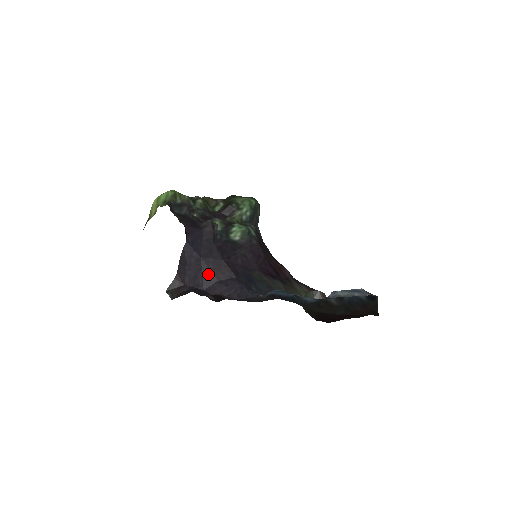
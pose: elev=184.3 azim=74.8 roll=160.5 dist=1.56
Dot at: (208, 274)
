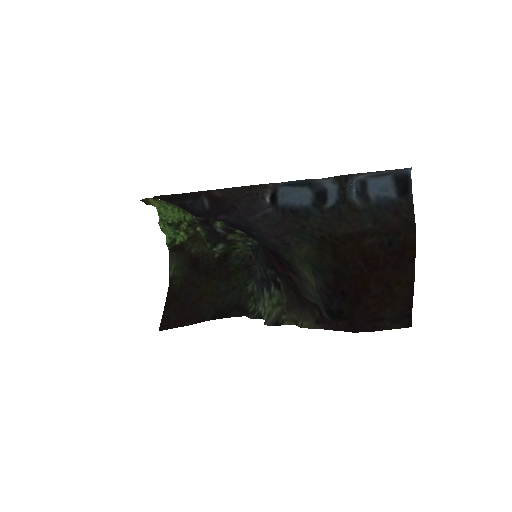
Dot at: occluded
